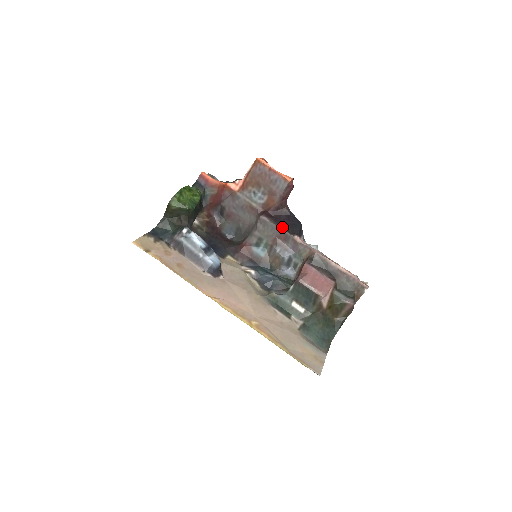
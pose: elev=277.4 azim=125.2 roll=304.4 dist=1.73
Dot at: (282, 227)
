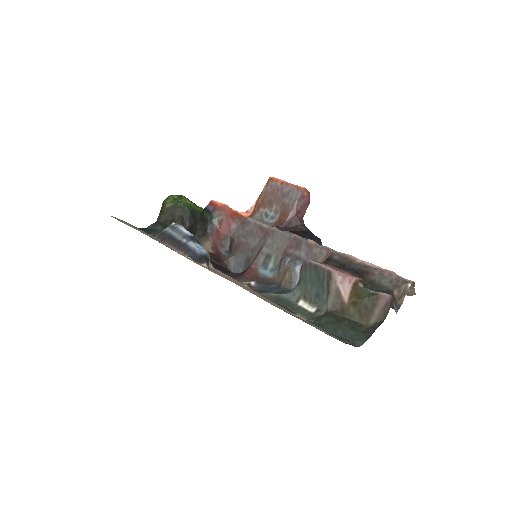
Dot at: (293, 233)
